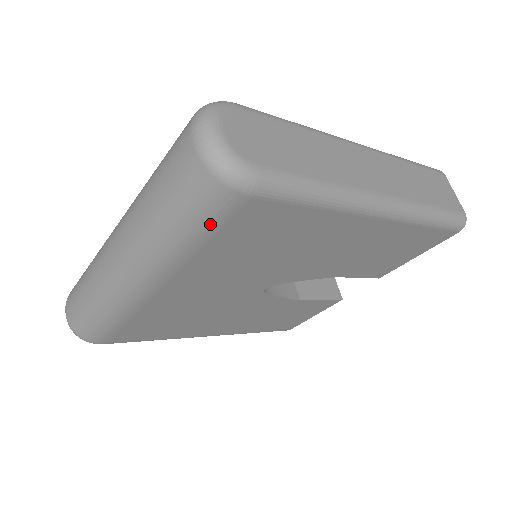
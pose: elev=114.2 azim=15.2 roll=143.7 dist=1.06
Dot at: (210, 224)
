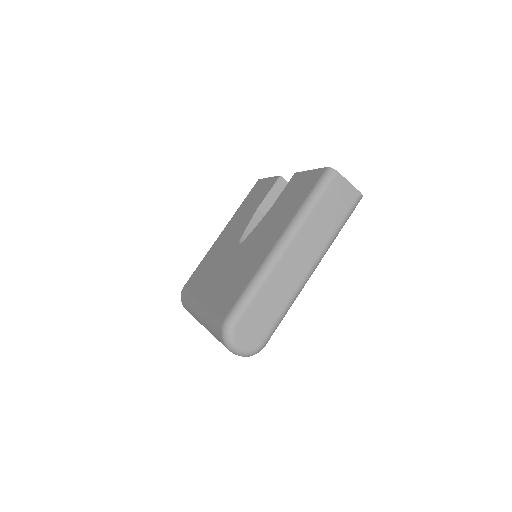
Dot at: occluded
